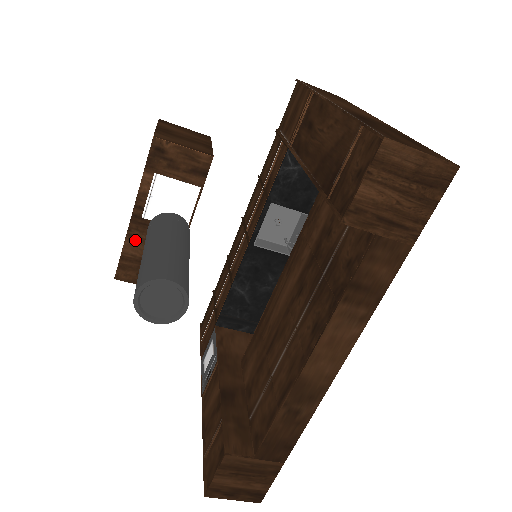
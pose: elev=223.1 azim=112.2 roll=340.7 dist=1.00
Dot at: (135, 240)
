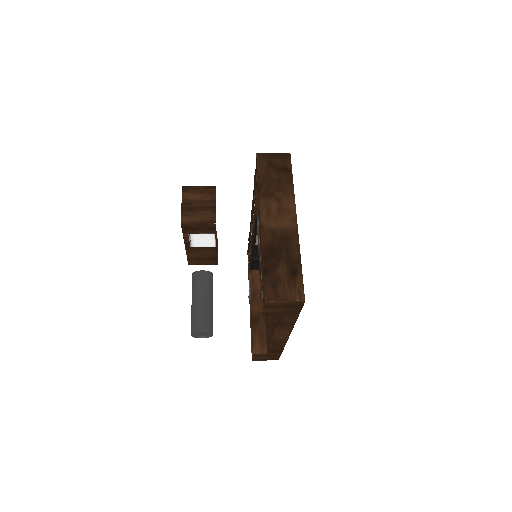
Dot at: (191, 253)
